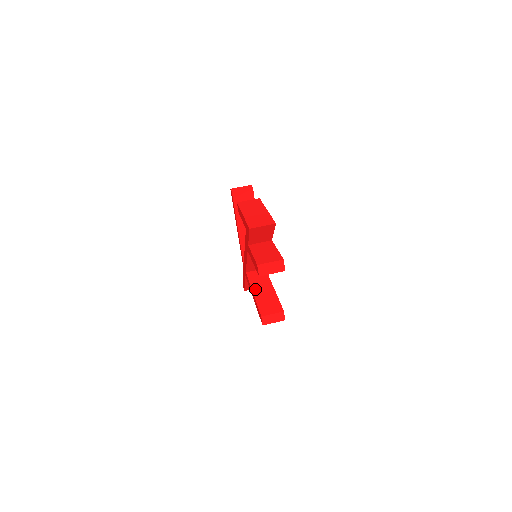
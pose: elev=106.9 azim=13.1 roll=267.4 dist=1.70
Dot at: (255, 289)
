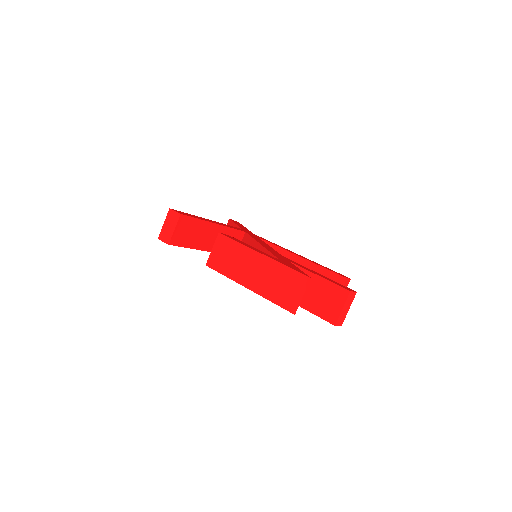
Dot at: occluded
